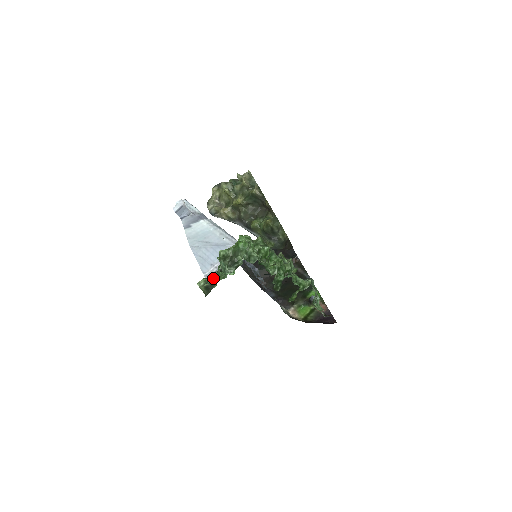
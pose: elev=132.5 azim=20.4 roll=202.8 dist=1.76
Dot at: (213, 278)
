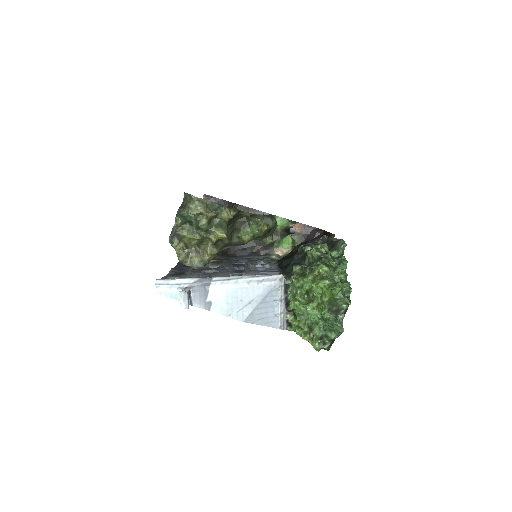
Dot at: (335, 338)
